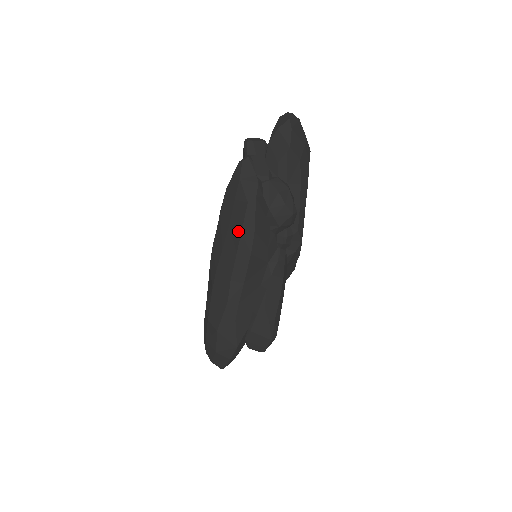
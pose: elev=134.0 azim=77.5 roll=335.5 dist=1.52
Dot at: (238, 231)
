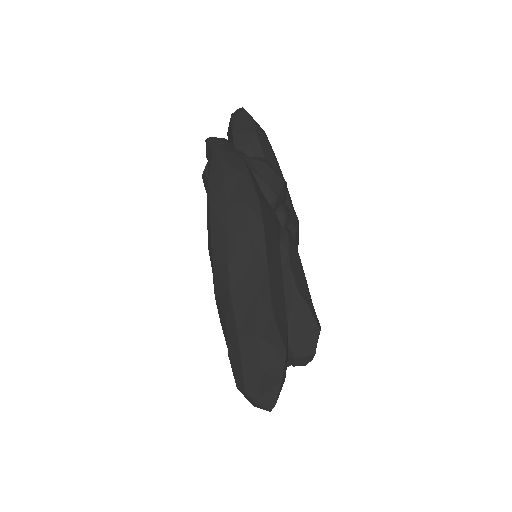
Dot at: (241, 204)
